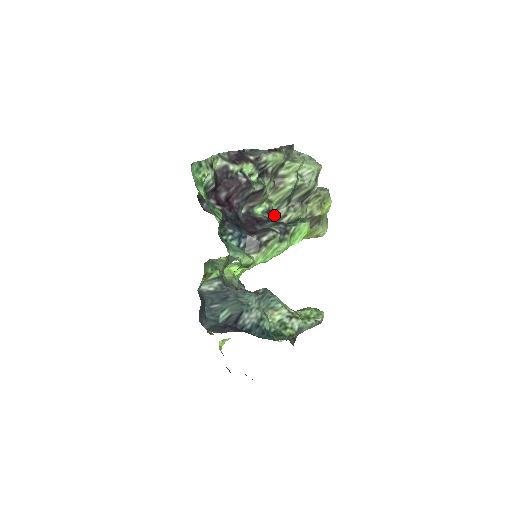
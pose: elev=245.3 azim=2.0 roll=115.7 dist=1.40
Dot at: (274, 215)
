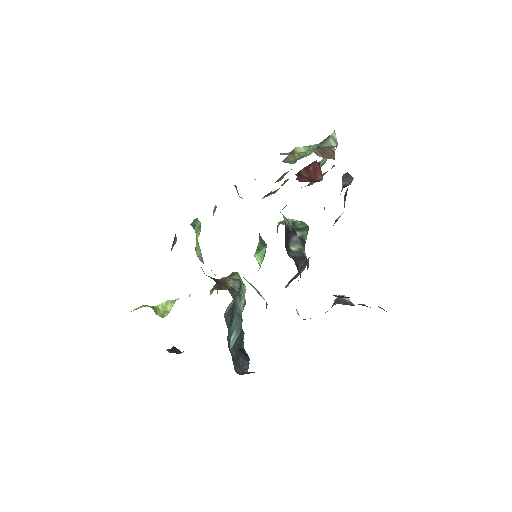
Dot at: occluded
